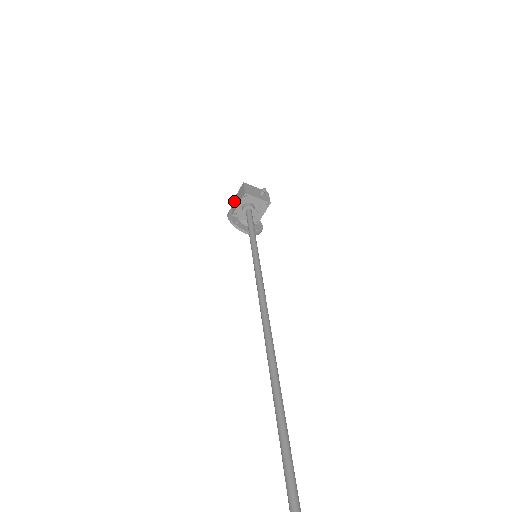
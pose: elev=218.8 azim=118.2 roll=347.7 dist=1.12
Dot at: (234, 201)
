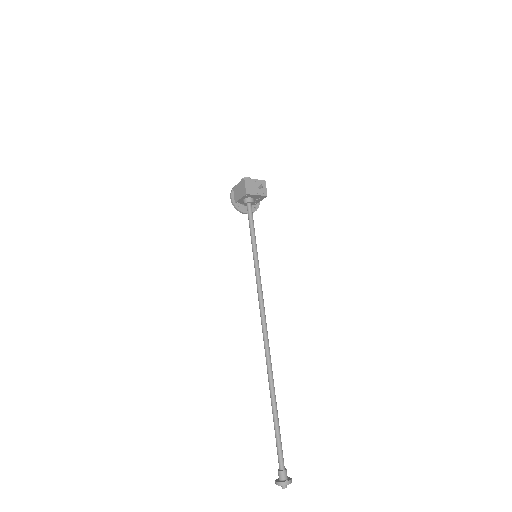
Dot at: (236, 189)
